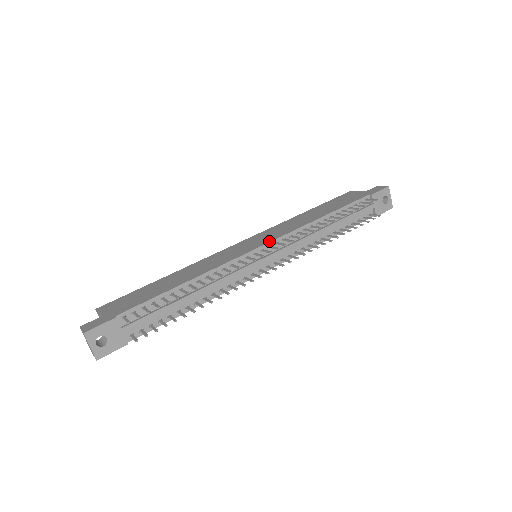
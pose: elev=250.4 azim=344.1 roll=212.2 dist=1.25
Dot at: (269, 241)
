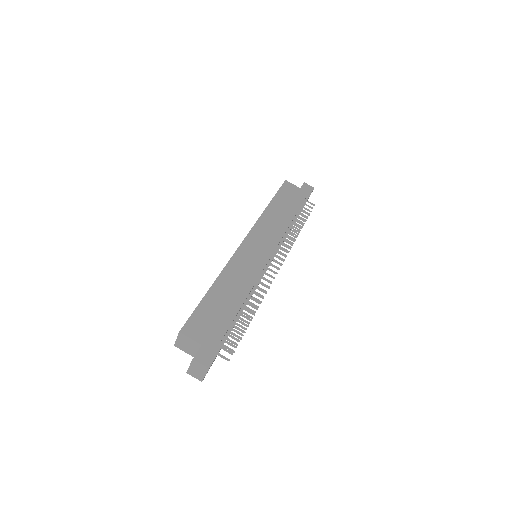
Dot at: (273, 249)
